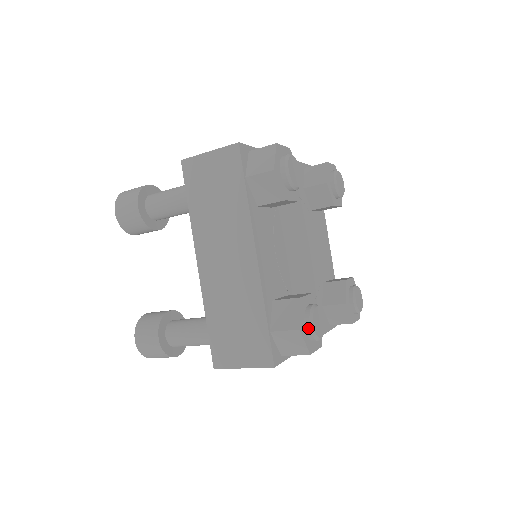
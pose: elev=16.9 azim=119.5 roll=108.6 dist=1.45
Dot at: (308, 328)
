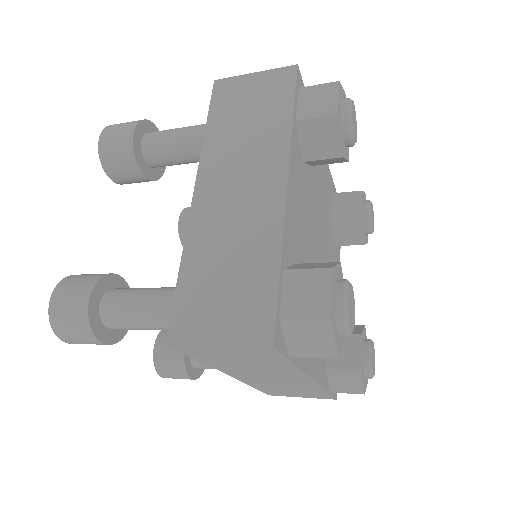
Dot at: occluded
